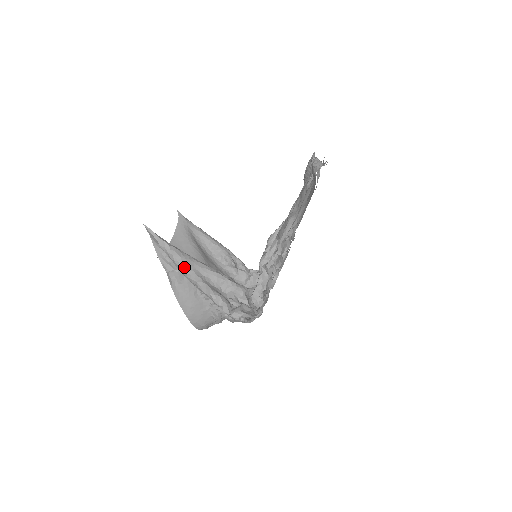
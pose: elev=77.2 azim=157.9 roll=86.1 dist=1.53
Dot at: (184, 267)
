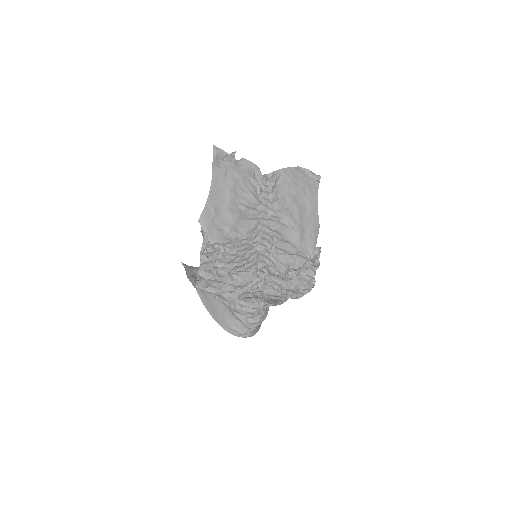
Dot at: (187, 273)
